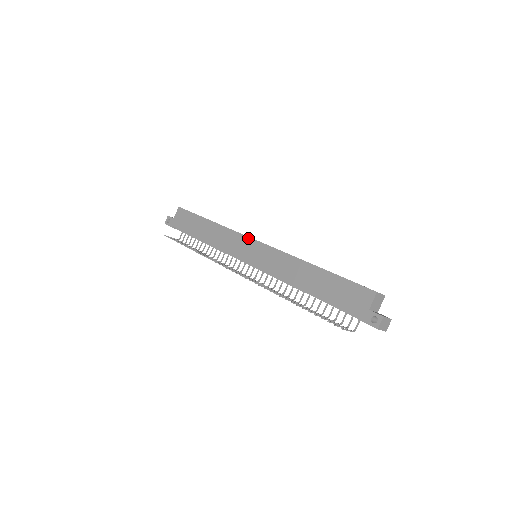
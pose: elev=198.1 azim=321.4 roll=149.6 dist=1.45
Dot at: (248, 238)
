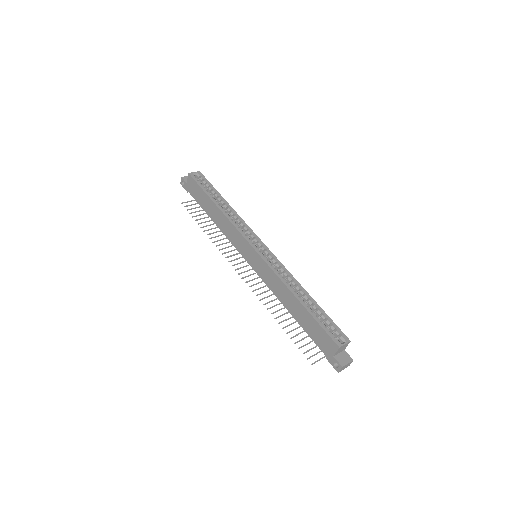
Dot at: (247, 242)
